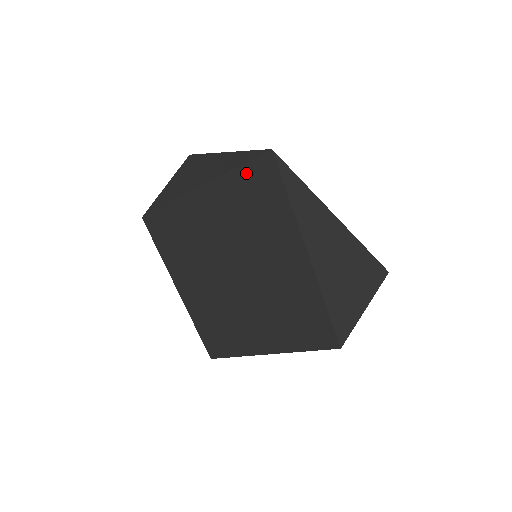
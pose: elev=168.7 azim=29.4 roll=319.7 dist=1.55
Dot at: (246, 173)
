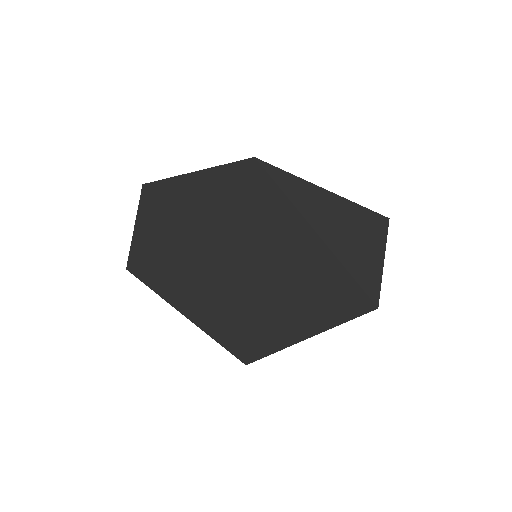
Dot at: (232, 189)
